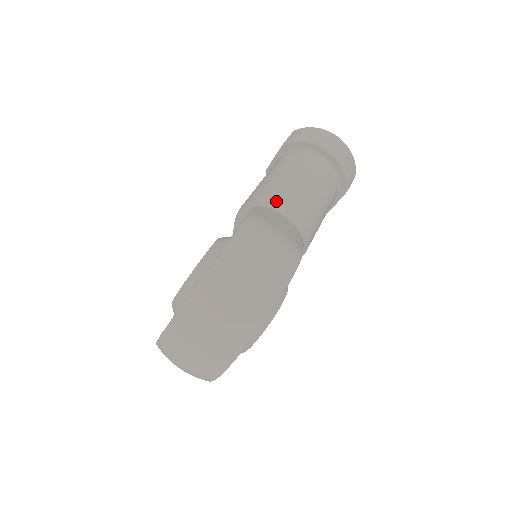
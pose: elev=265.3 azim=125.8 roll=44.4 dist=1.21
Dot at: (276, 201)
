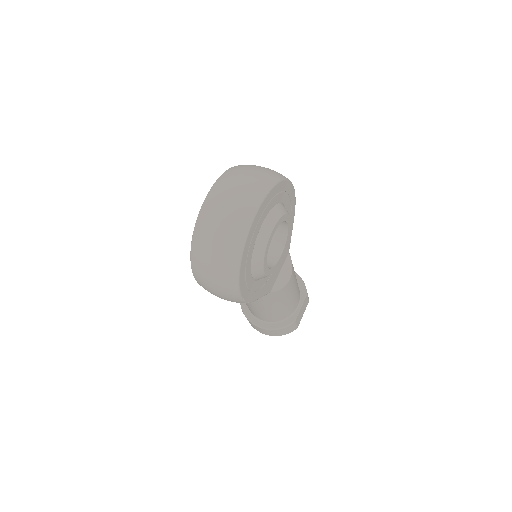
Dot at: occluded
